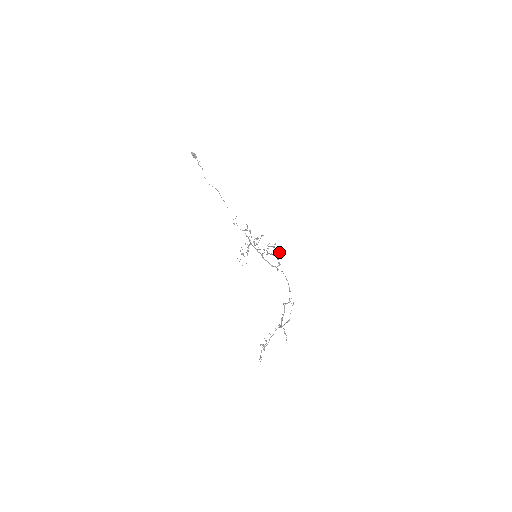
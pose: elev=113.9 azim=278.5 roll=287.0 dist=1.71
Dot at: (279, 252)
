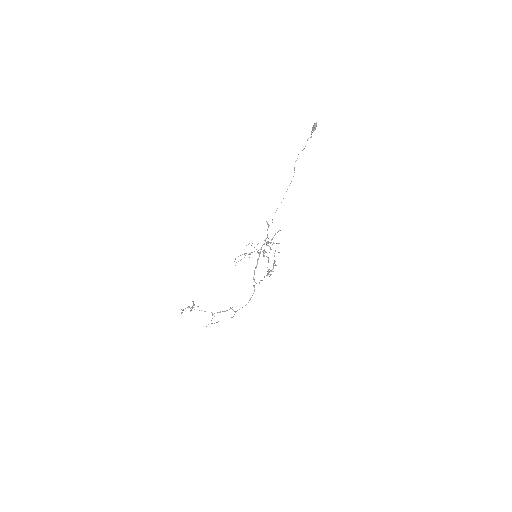
Dot at: occluded
